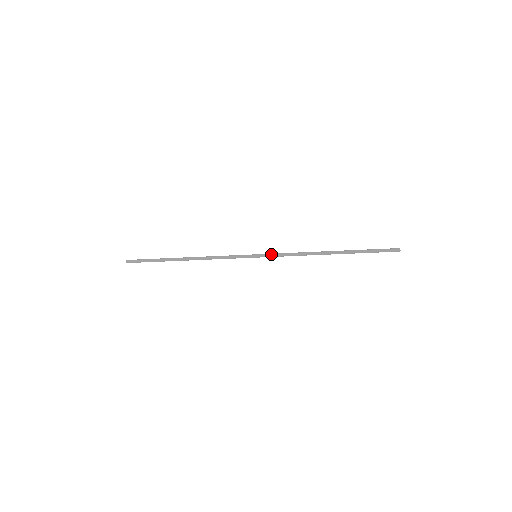
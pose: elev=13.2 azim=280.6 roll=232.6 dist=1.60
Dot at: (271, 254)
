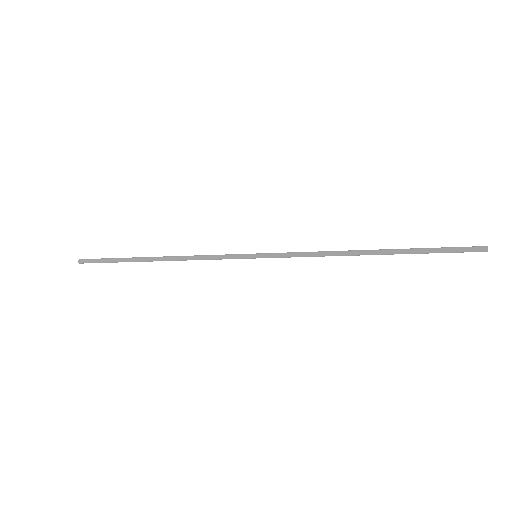
Dot at: occluded
